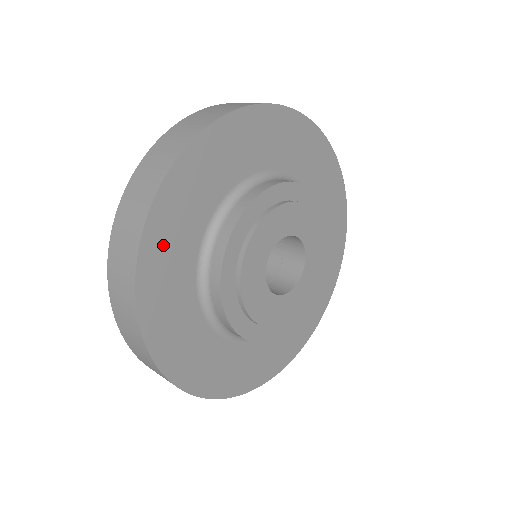
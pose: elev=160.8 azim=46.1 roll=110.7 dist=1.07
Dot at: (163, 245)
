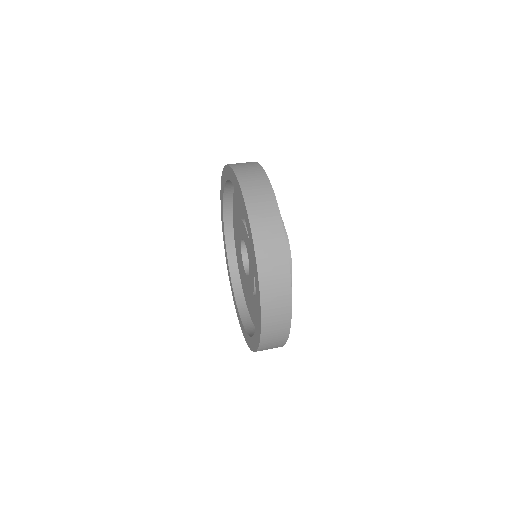
Dot at: occluded
